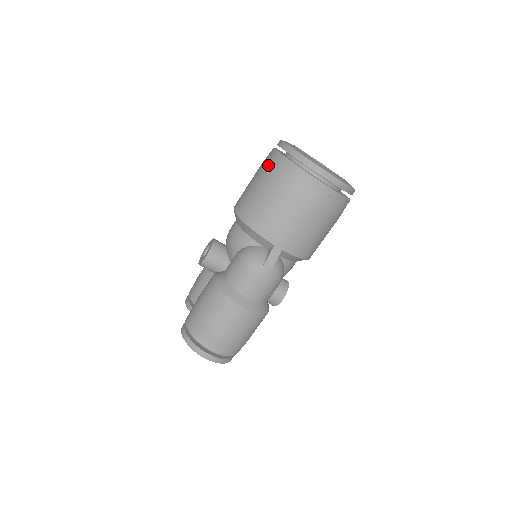
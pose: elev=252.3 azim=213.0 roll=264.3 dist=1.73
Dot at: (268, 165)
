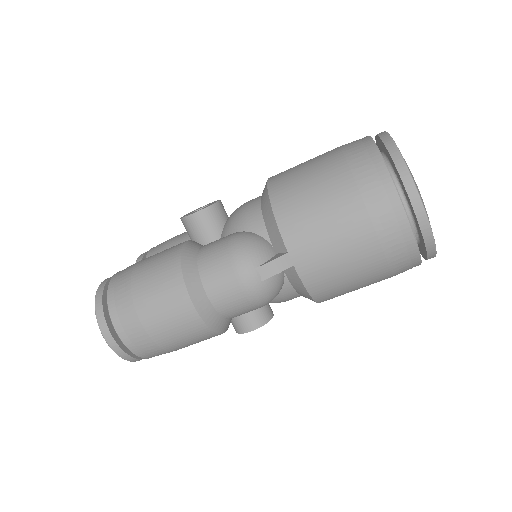
Dot at: (349, 148)
